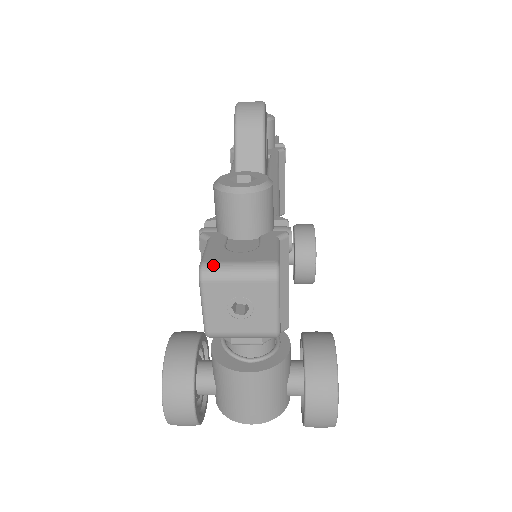
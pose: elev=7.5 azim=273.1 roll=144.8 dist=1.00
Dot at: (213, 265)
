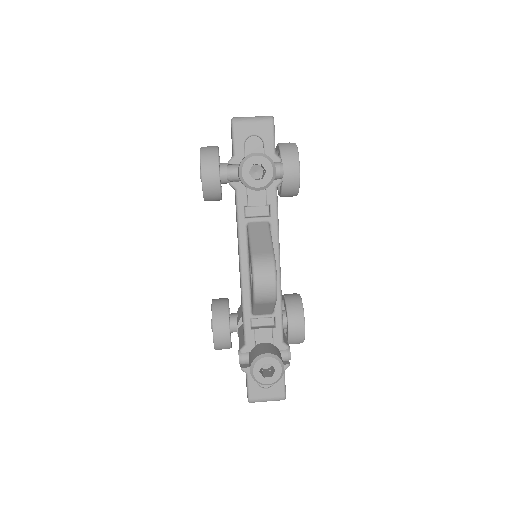
Dot at: (255, 401)
